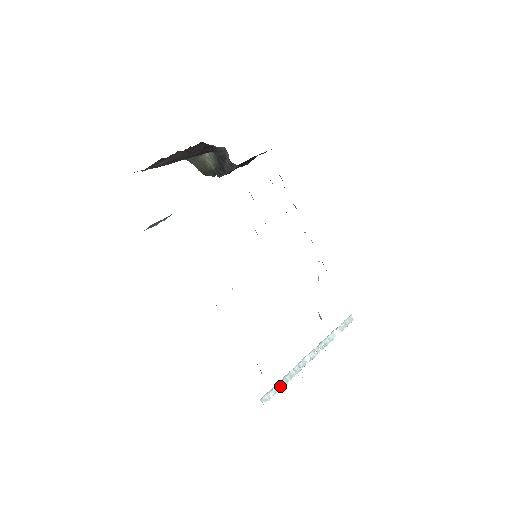
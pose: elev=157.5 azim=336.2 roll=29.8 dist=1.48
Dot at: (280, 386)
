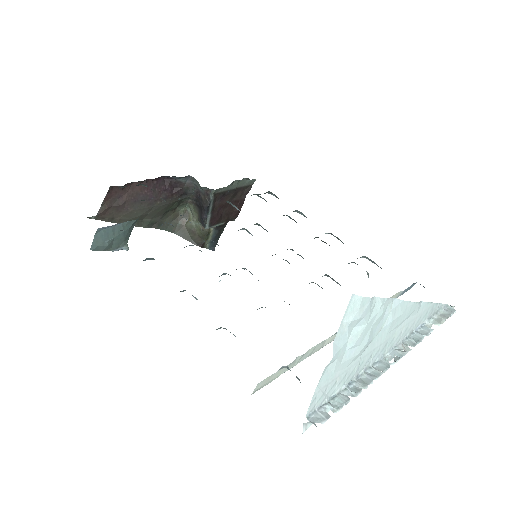
Dot at: (345, 397)
